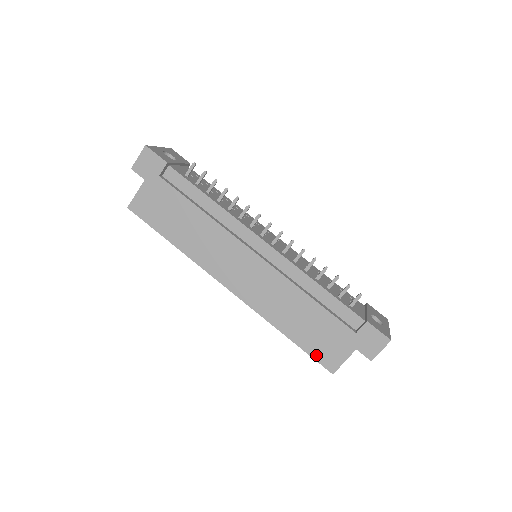
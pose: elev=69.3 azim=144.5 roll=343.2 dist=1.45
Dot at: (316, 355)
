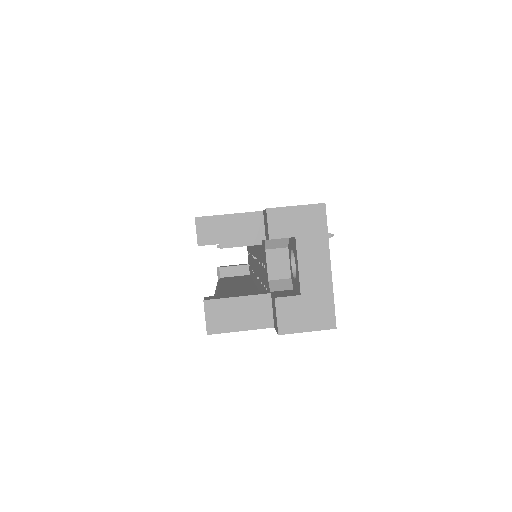
Dot at: occluded
